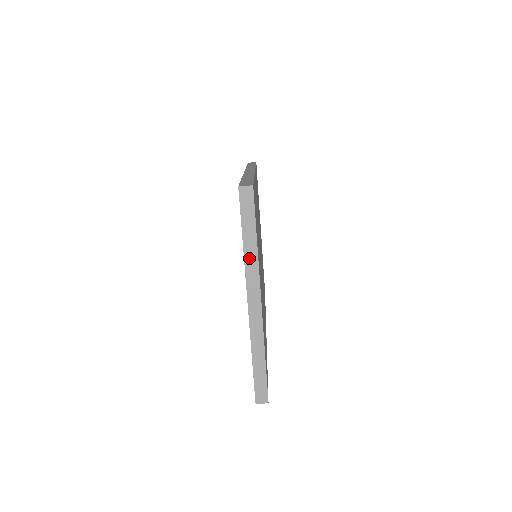
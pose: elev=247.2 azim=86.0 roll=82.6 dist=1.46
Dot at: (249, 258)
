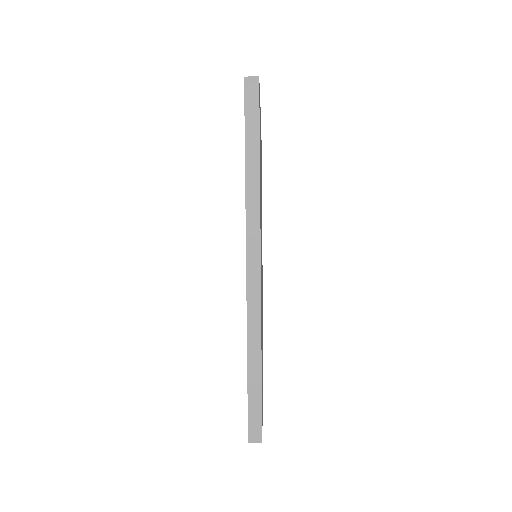
Dot at: occluded
